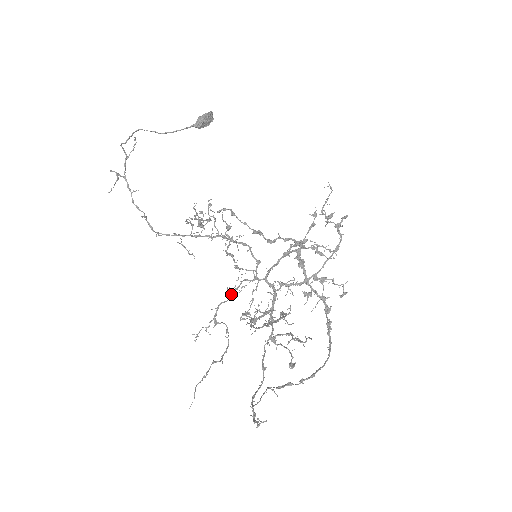
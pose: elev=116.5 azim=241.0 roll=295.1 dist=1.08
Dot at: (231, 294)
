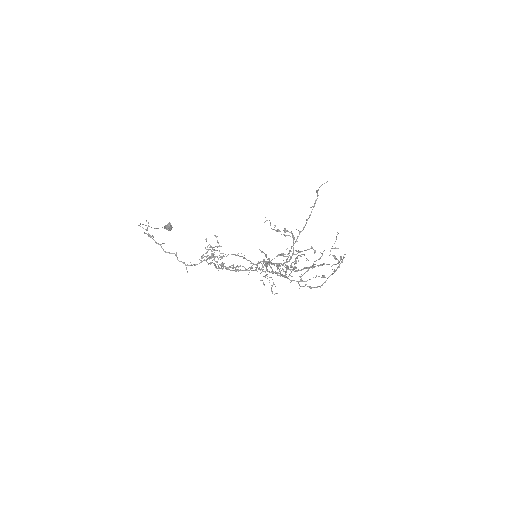
Dot at: (263, 263)
